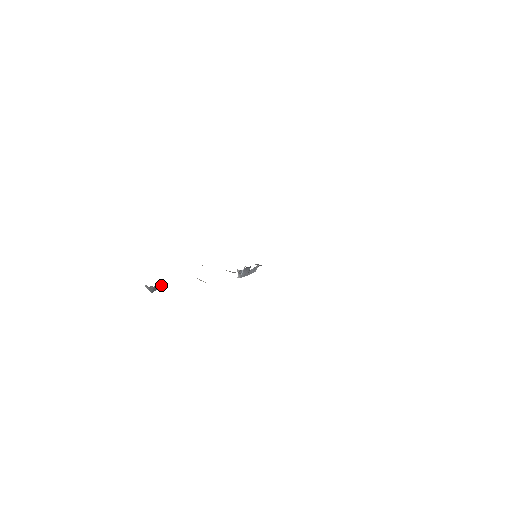
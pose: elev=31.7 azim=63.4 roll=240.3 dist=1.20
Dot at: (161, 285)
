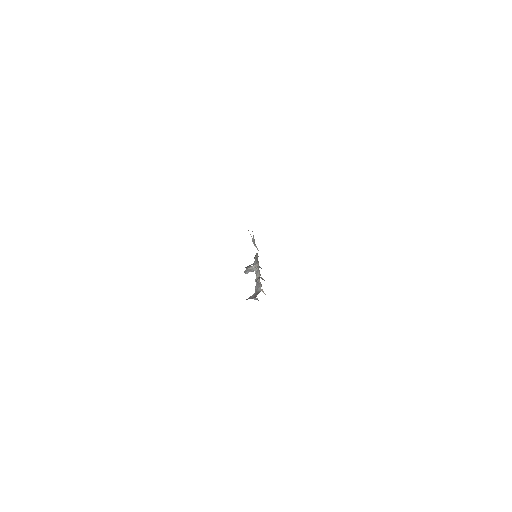
Dot at: (253, 294)
